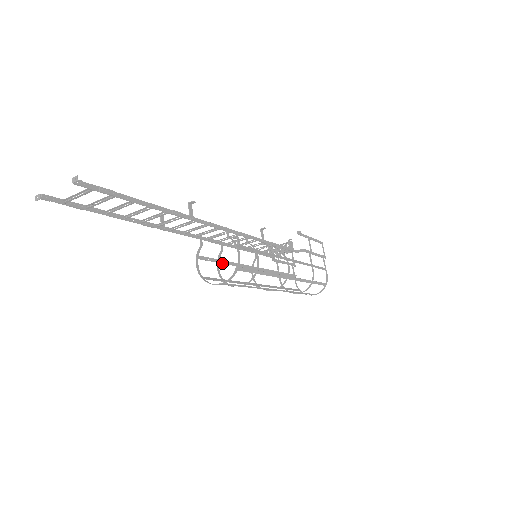
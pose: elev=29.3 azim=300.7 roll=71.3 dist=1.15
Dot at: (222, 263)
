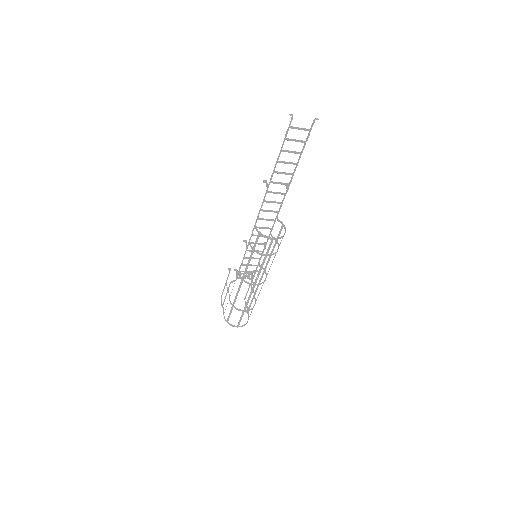
Dot at: occluded
